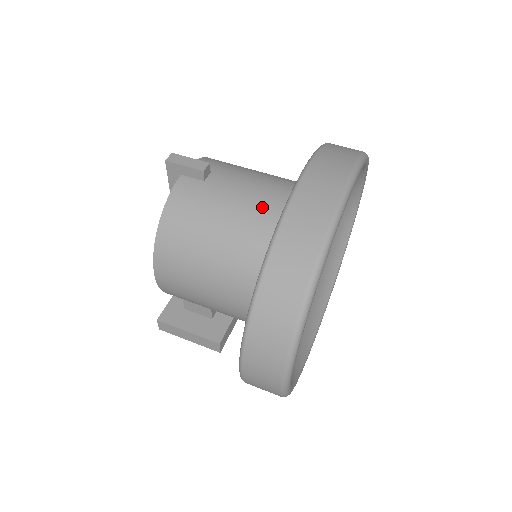
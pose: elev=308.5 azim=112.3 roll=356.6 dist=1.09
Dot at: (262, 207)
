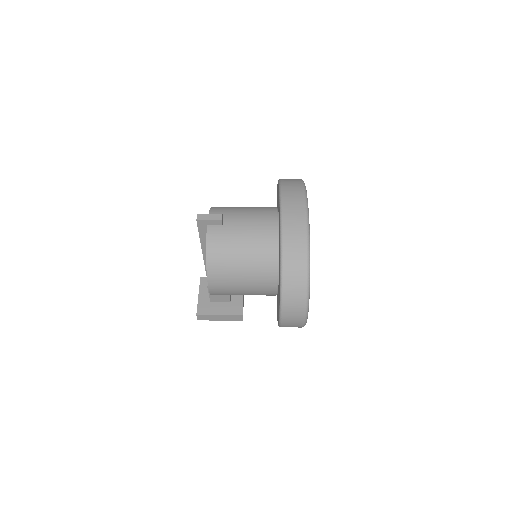
Dot at: (262, 231)
